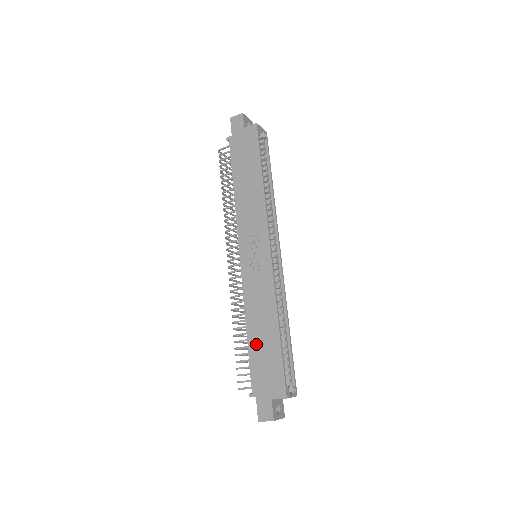
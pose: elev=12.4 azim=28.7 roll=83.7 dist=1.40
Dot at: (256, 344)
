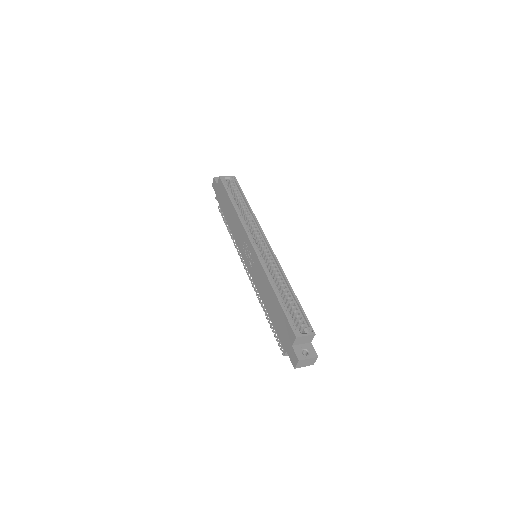
Dot at: (272, 314)
